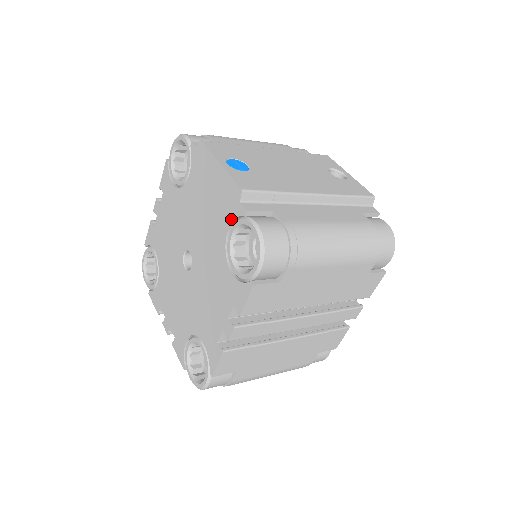
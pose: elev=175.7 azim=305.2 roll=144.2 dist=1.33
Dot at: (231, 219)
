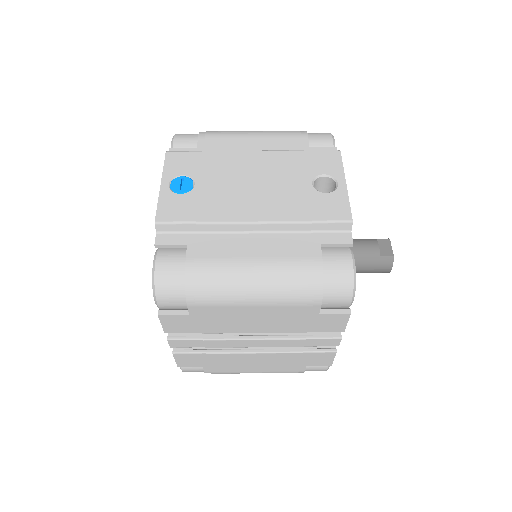
Dot at: occluded
